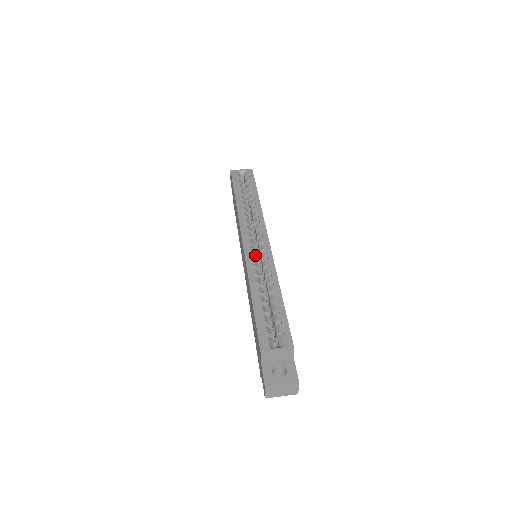
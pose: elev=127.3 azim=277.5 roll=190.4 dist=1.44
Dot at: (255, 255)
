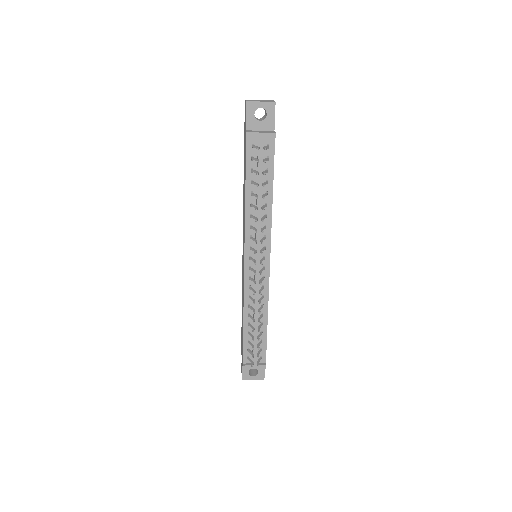
Dot at: occluded
